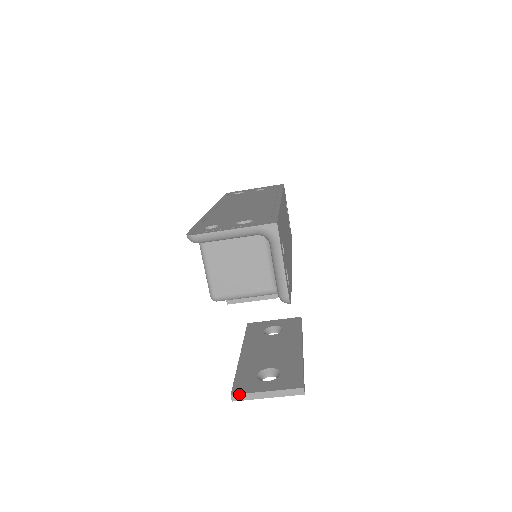
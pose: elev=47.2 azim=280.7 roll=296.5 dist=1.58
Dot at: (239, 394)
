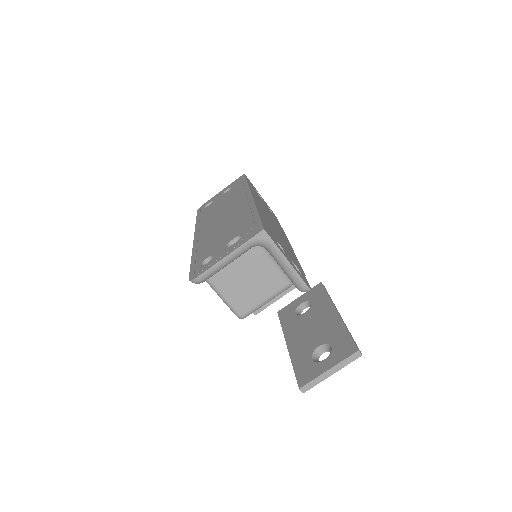
Dot at: (306, 384)
